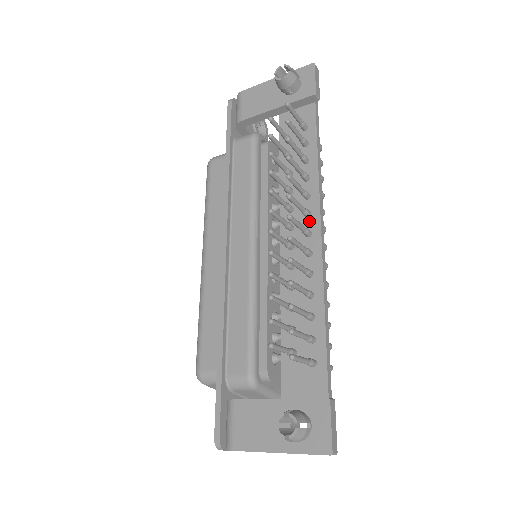
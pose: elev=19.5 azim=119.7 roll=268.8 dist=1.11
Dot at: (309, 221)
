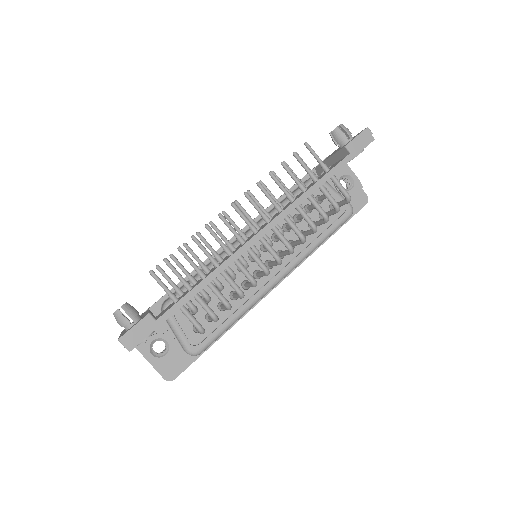
Dot at: (265, 225)
